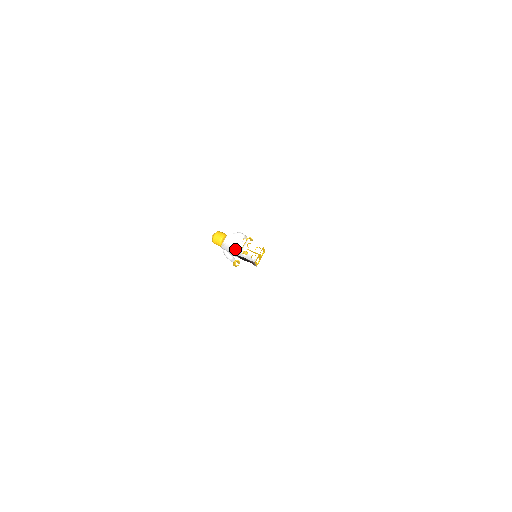
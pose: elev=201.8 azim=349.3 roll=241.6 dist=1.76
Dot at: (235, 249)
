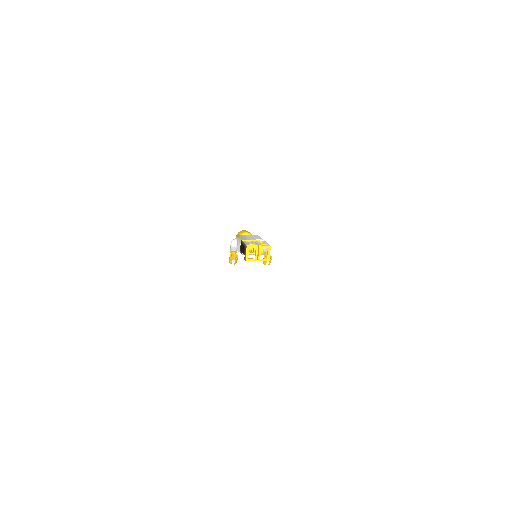
Dot at: (245, 238)
